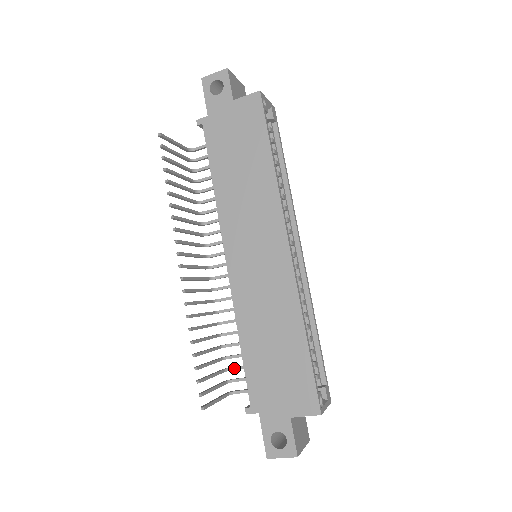
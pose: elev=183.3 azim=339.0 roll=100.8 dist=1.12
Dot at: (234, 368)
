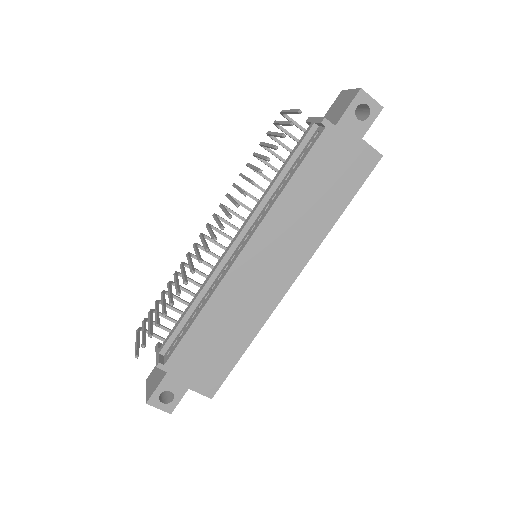
Dot at: (159, 314)
